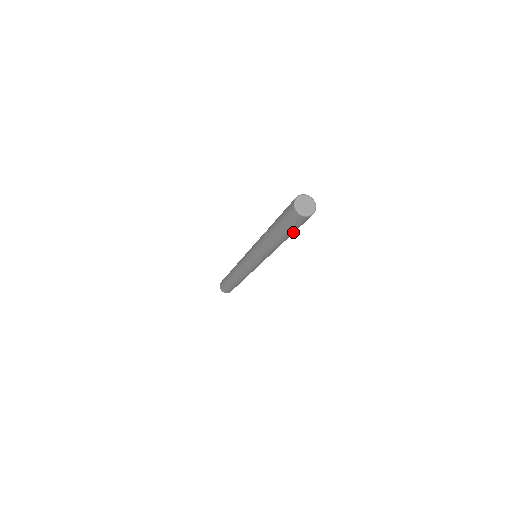
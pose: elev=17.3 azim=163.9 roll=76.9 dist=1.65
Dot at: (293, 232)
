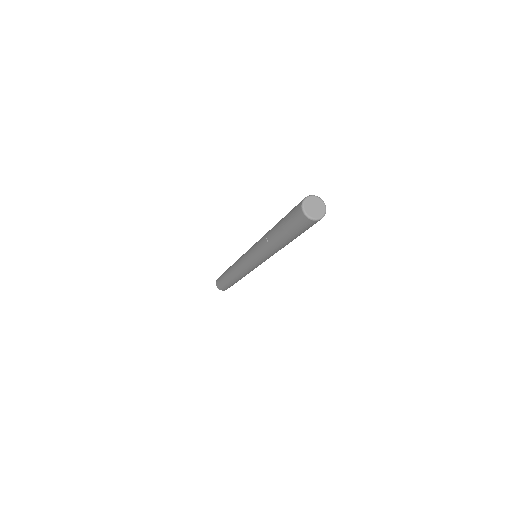
Dot at: occluded
